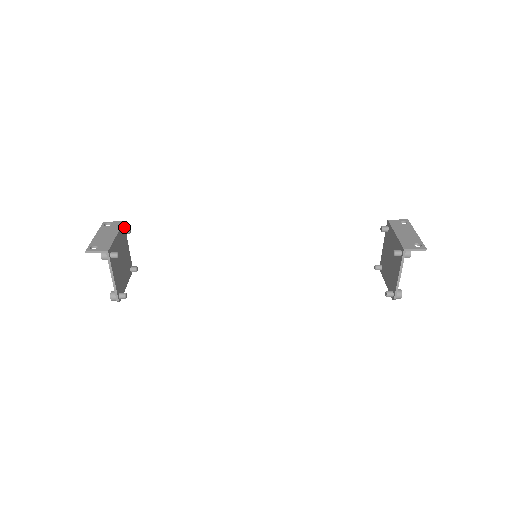
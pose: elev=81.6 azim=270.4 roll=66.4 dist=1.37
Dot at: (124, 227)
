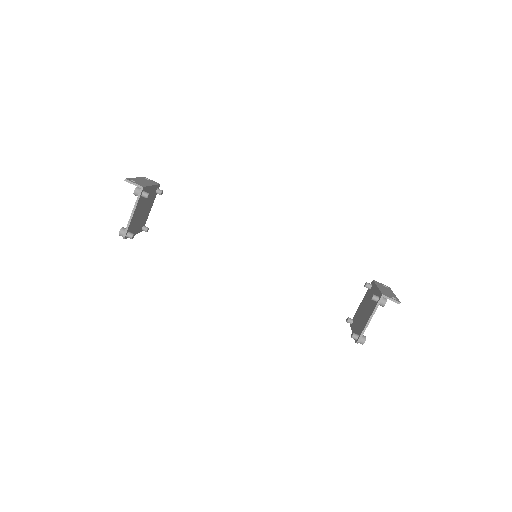
Dot at: (158, 188)
